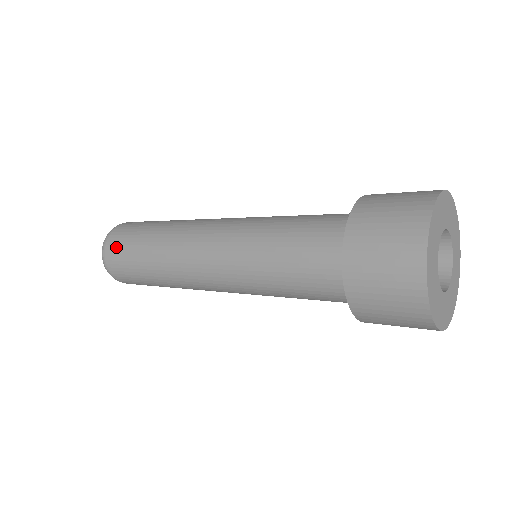
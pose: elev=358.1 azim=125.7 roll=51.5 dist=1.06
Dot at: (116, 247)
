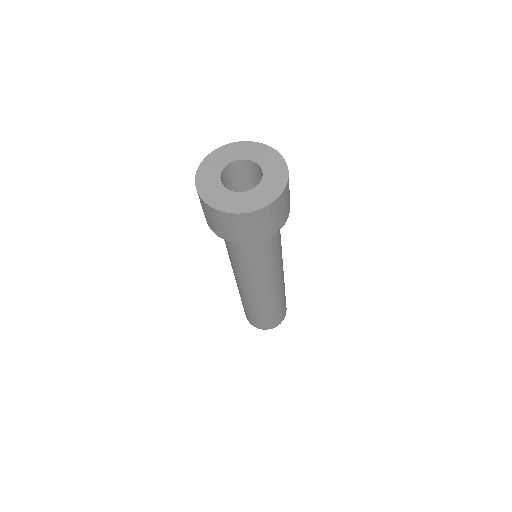
Dot at: occluded
